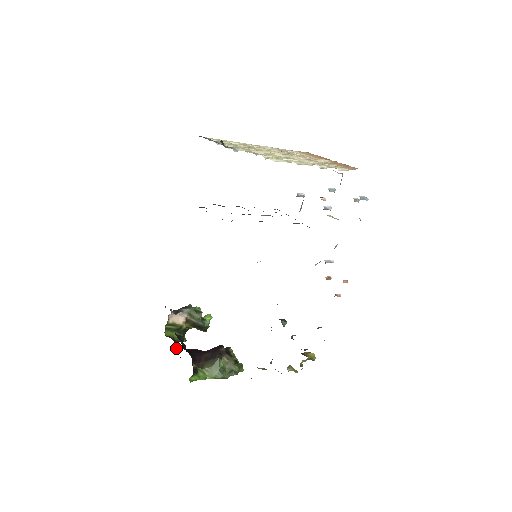
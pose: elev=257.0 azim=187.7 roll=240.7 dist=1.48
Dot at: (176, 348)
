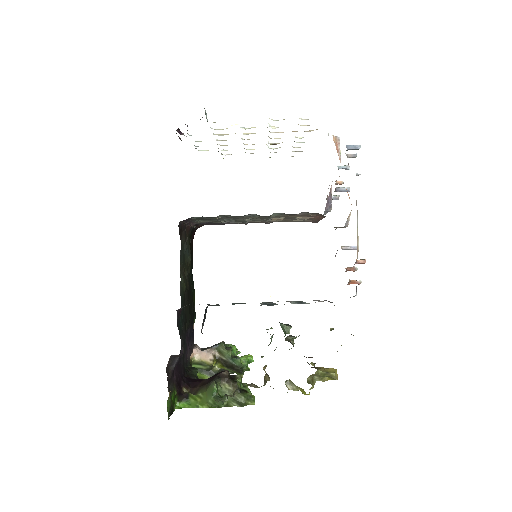
Dot at: occluded
